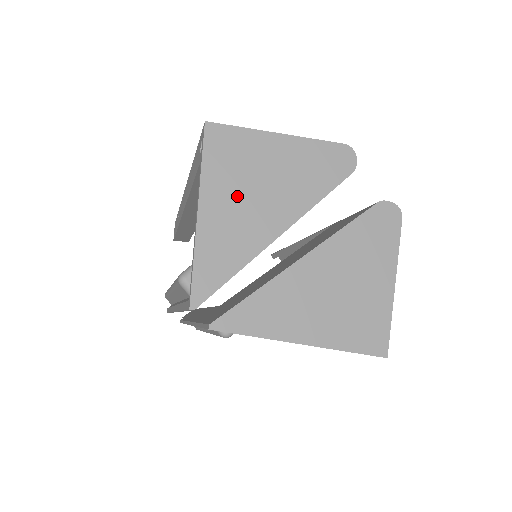
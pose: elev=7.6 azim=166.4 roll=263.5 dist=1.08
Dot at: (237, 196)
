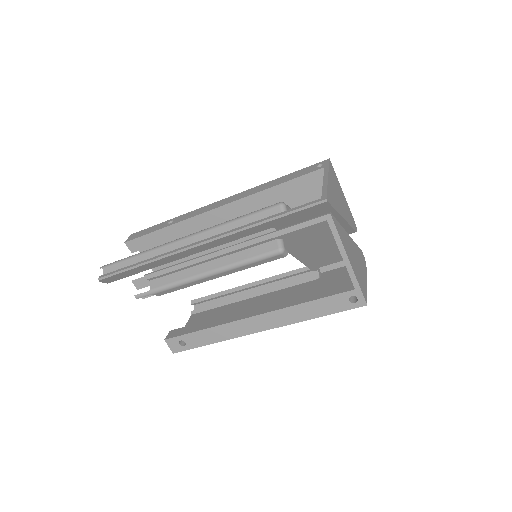
Dot at: (336, 190)
